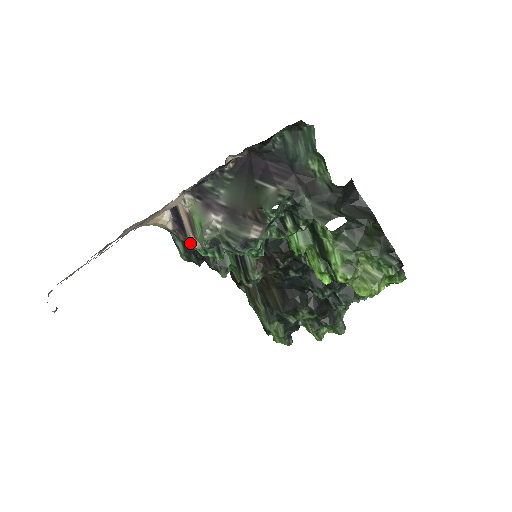
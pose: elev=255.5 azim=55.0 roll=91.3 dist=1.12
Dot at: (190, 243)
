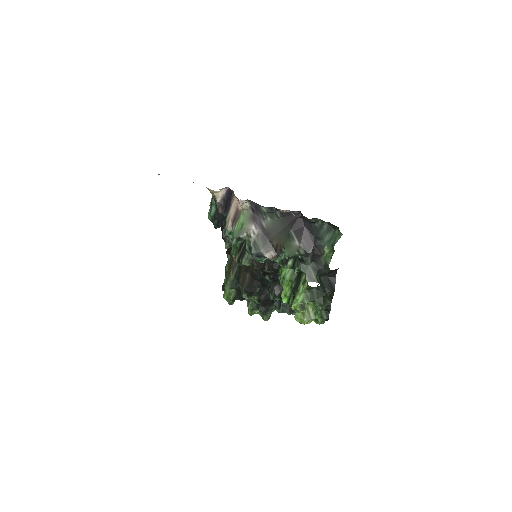
Dot at: occluded
